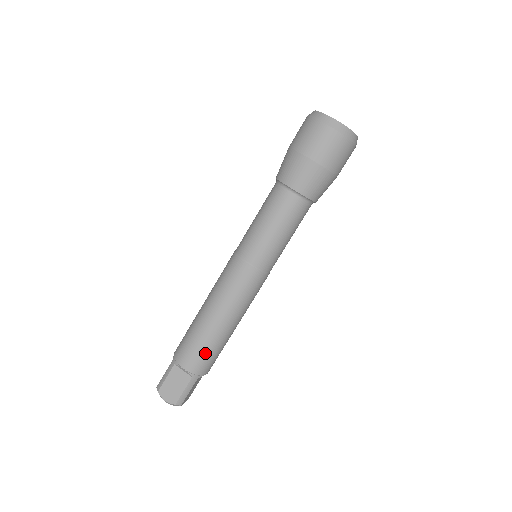
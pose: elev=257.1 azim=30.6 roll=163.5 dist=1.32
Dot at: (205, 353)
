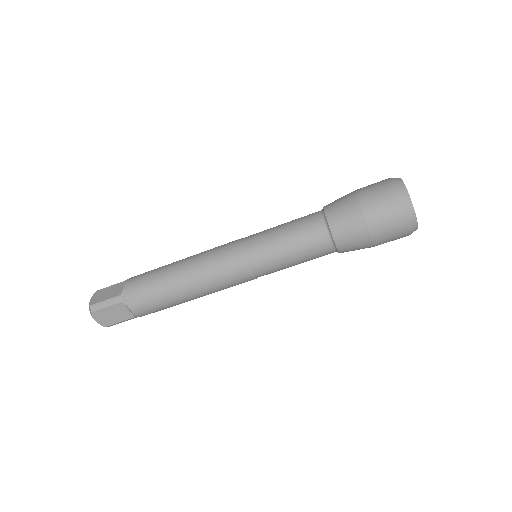
Dot at: (160, 308)
